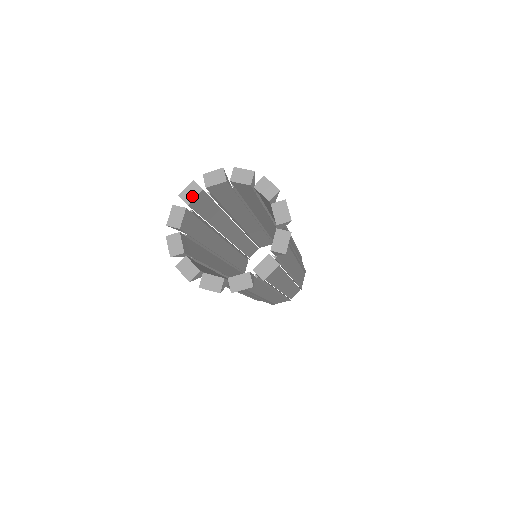
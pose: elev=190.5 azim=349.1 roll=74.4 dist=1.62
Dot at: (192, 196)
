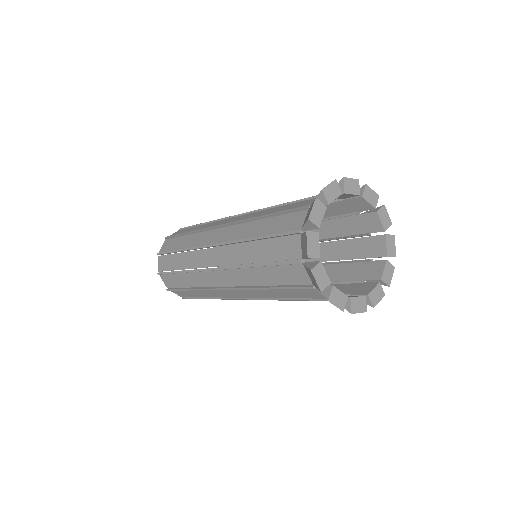
Dot at: (320, 217)
